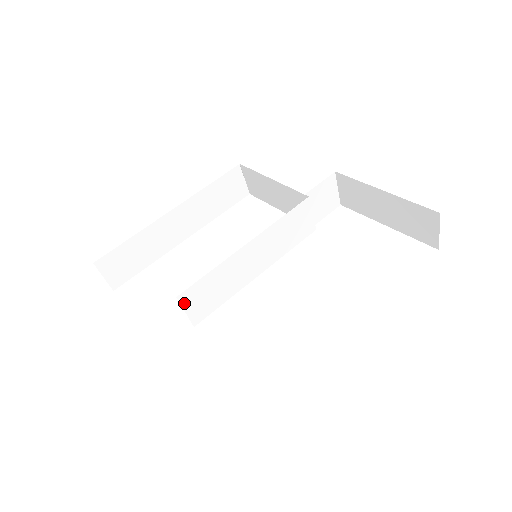
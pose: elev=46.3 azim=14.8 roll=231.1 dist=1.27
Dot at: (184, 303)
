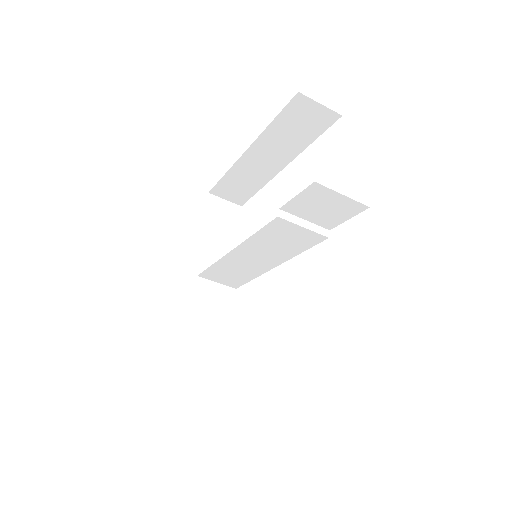
Dot at: (209, 278)
